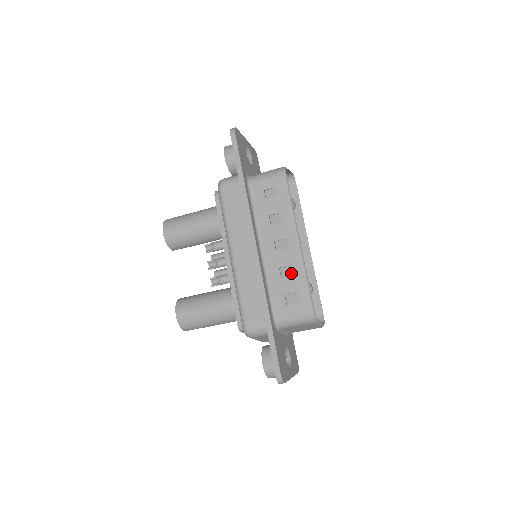
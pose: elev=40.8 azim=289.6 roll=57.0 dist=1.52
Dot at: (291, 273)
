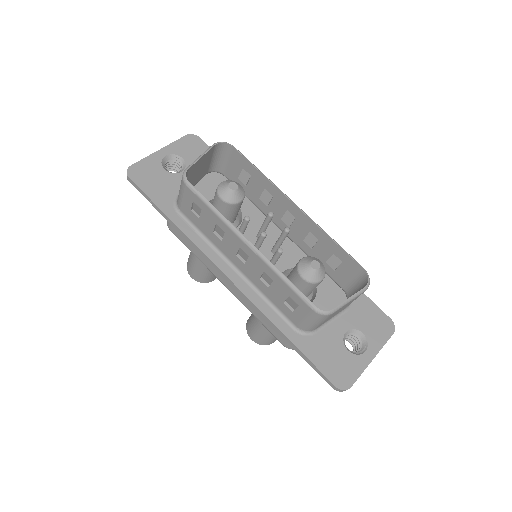
Dot at: (270, 280)
